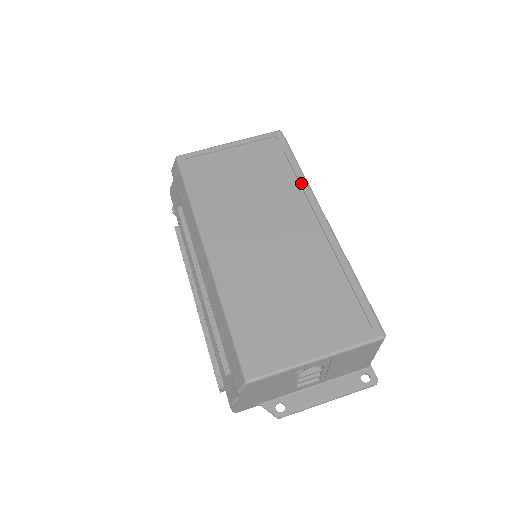
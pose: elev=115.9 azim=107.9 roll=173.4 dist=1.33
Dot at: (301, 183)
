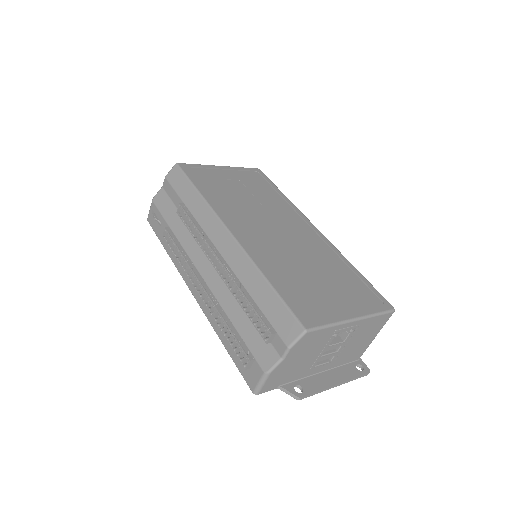
Dot at: (290, 204)
